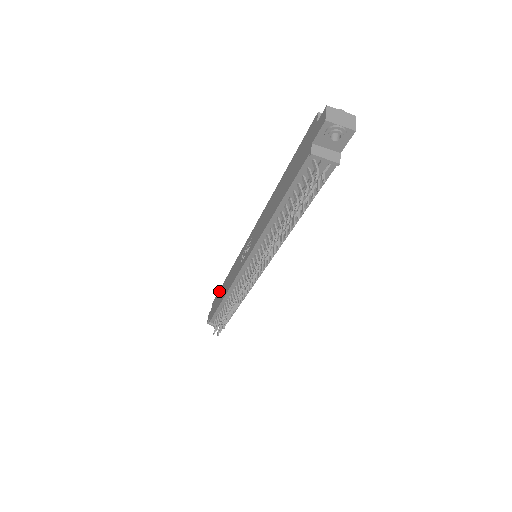
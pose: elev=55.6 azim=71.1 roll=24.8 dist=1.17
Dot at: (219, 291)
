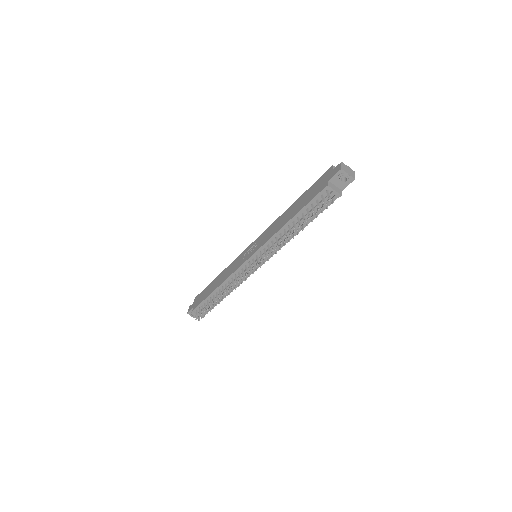
Dot at: (207, 287)
